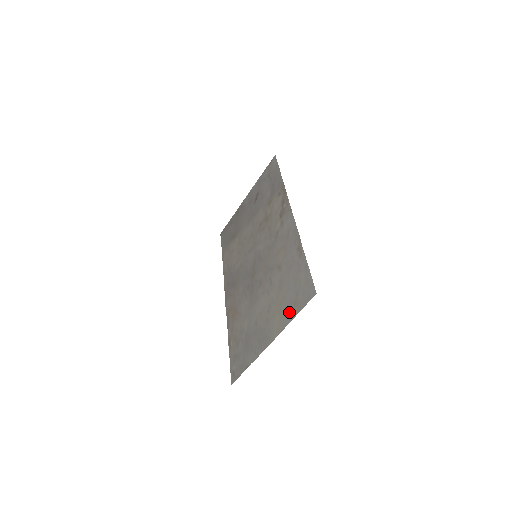
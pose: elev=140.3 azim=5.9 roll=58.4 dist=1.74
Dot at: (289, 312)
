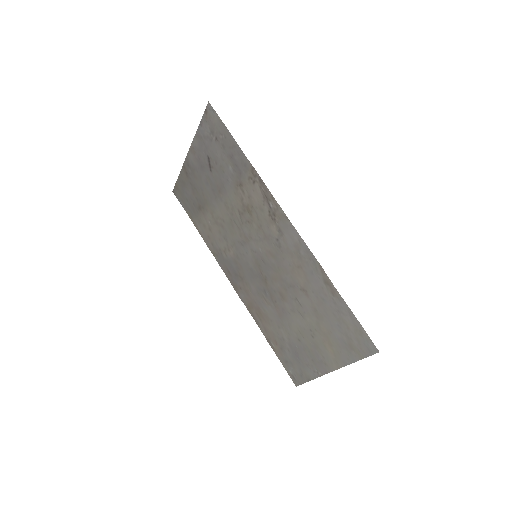
Dot at: (345, 353)
